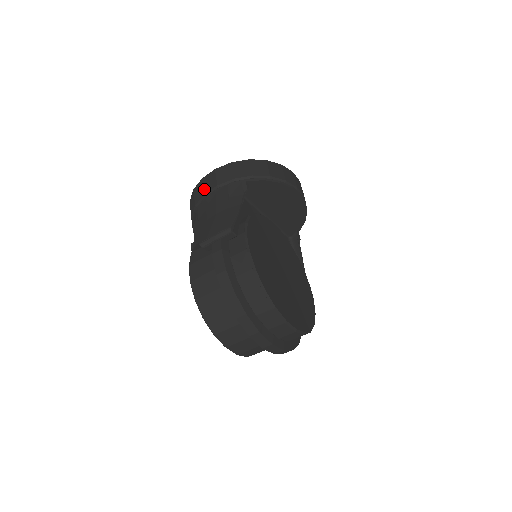
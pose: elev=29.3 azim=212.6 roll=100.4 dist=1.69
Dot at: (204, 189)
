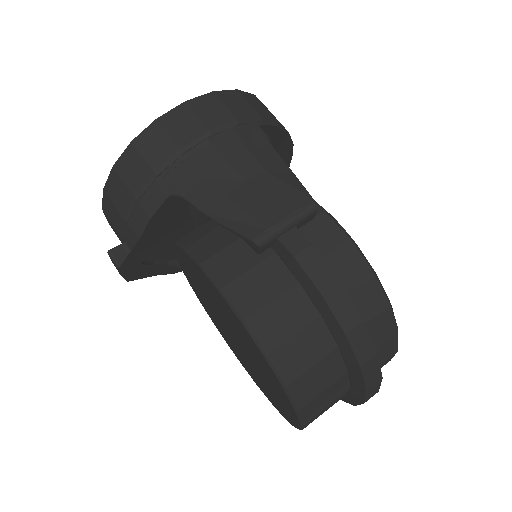
Dot at: (175, 138)
